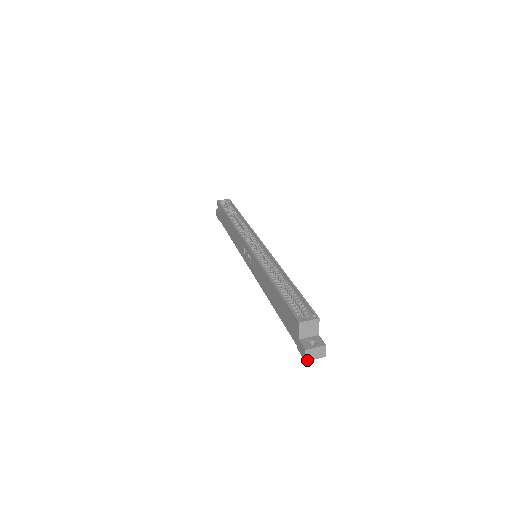
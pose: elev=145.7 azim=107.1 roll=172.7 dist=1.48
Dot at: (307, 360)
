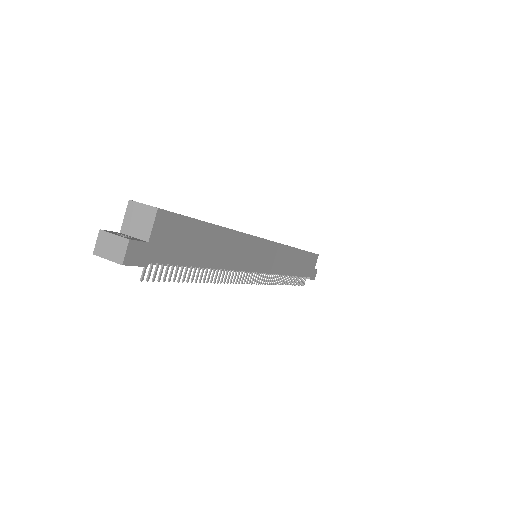
Dot at: (96, 253)
